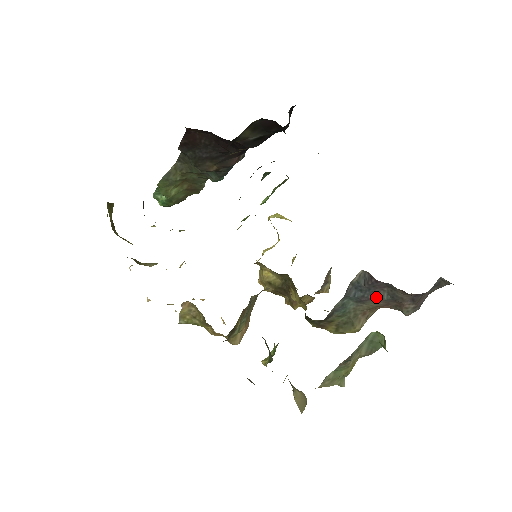
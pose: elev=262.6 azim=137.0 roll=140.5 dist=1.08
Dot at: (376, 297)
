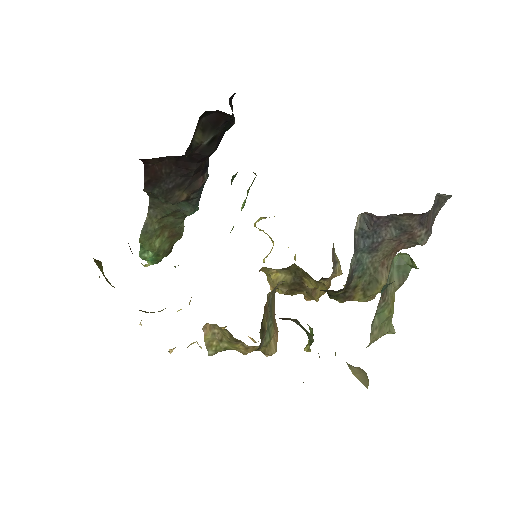
Dot at: (385, 238)
